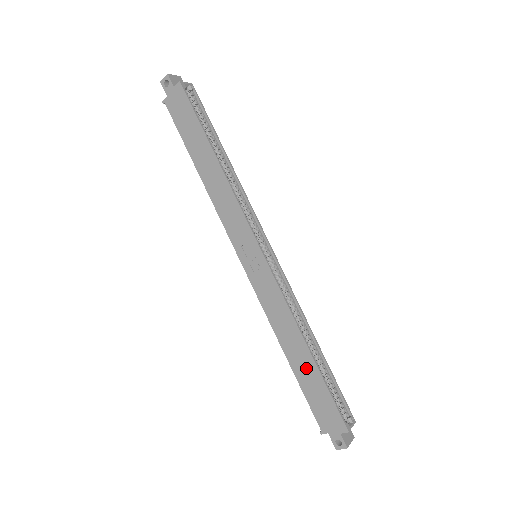
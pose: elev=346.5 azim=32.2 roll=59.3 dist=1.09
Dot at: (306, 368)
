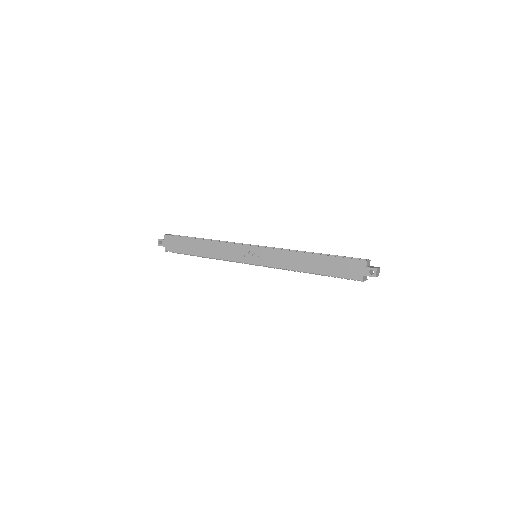
Dot at: (321, 263)
